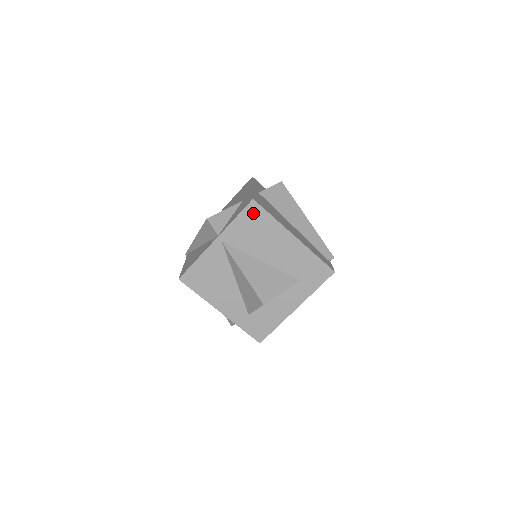
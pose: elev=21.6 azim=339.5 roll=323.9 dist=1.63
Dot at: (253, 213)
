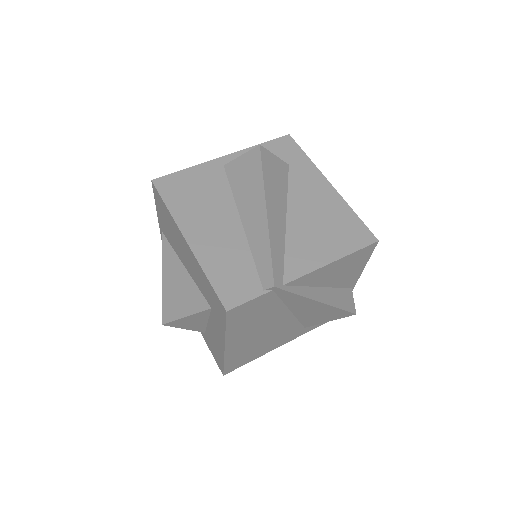
Dot at: (158, 199)
